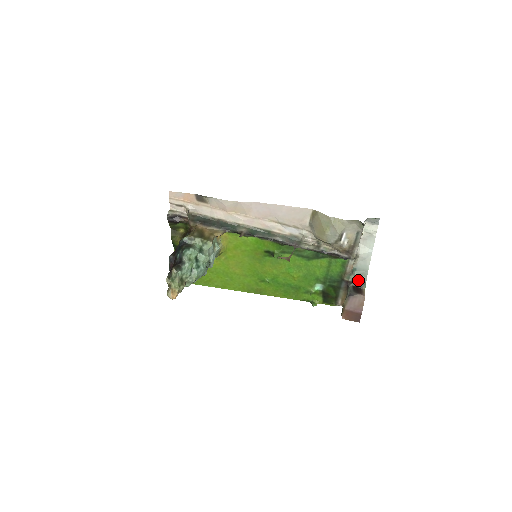
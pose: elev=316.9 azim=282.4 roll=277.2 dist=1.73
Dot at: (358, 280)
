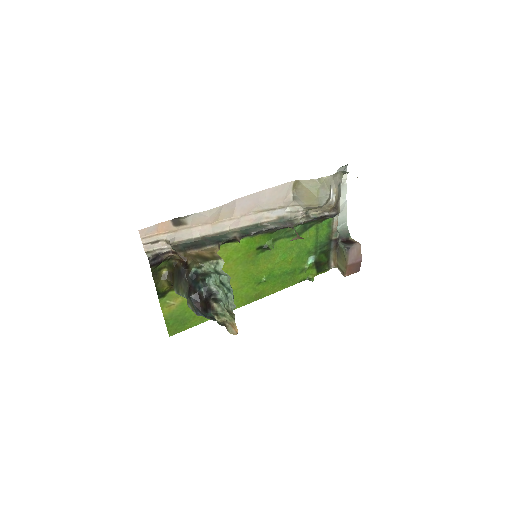
Dot at: (342, 234)
